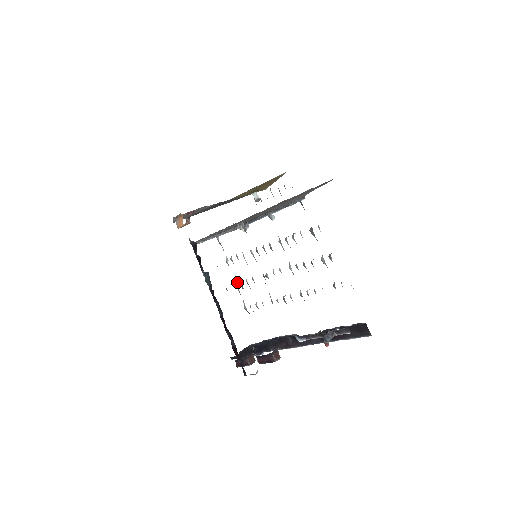
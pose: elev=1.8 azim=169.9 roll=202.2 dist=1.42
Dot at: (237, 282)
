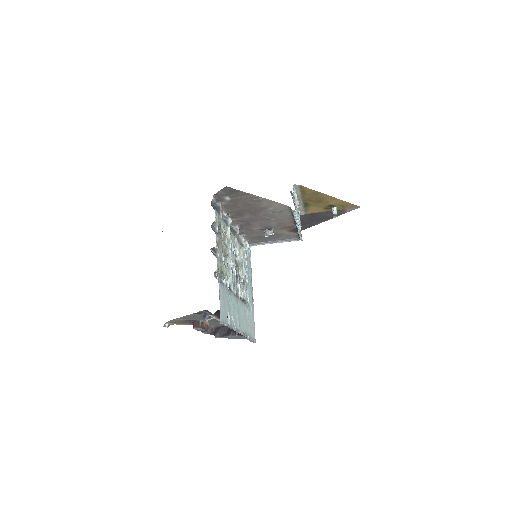
Dot at: (244, 275)
